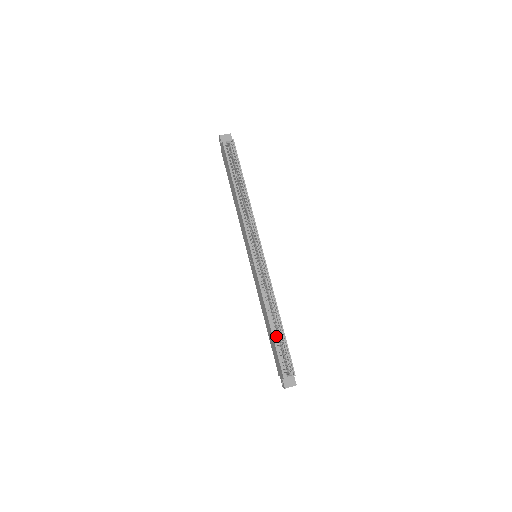
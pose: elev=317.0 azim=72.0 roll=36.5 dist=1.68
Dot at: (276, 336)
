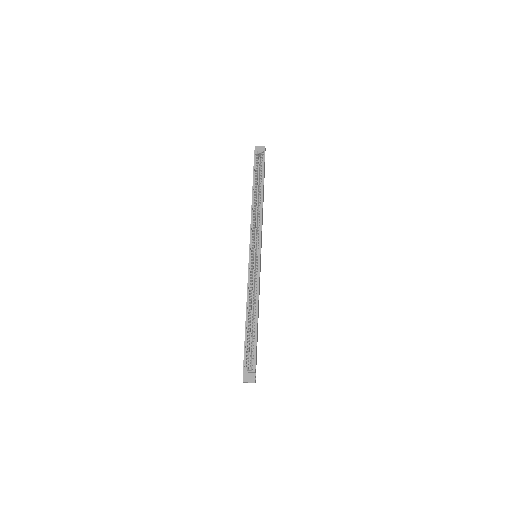
Dot at: (249, 330)
